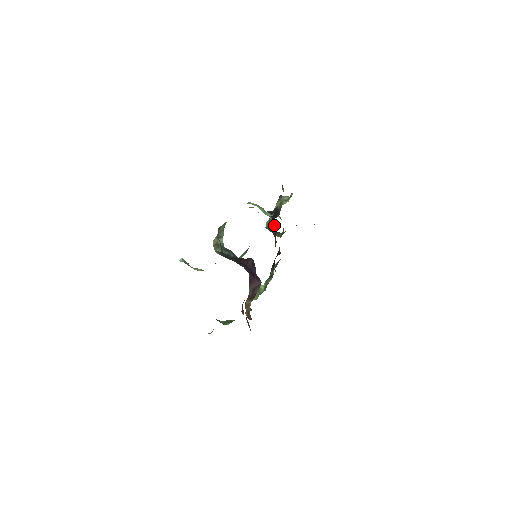
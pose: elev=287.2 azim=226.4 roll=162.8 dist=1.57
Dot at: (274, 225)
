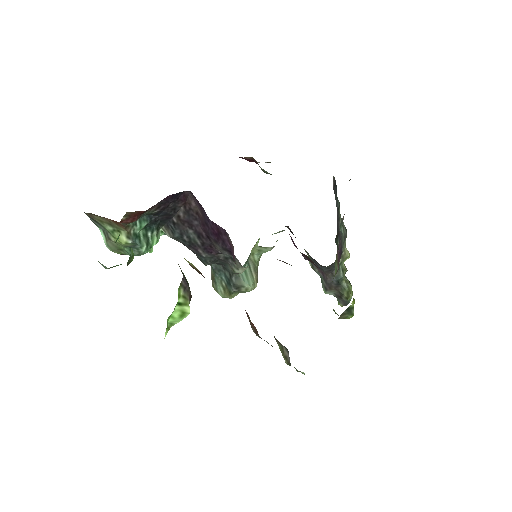
Dot at: occluded
